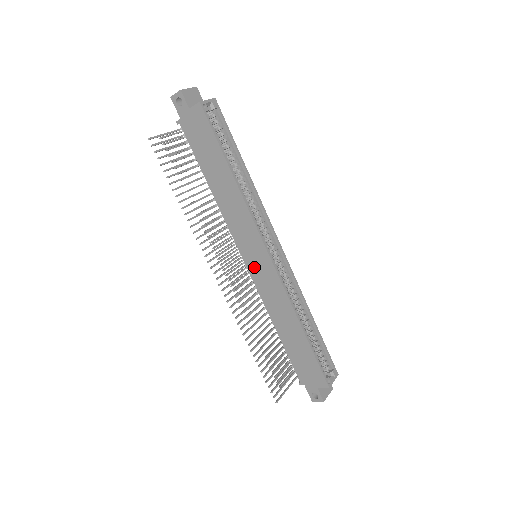
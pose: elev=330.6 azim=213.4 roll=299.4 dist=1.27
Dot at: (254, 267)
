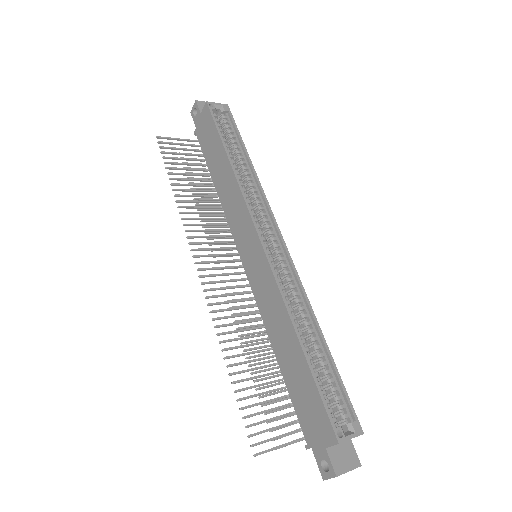
Dot at: (250, 266)
